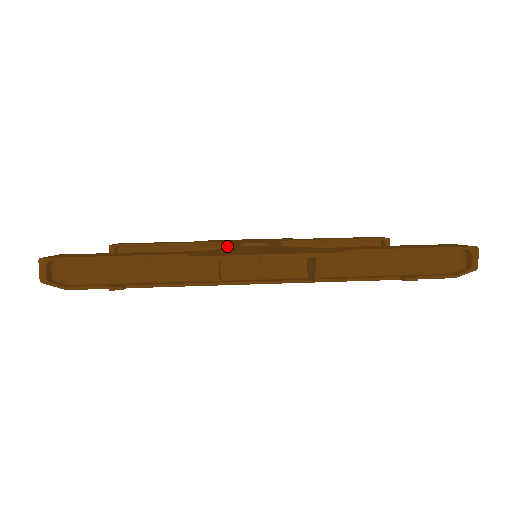
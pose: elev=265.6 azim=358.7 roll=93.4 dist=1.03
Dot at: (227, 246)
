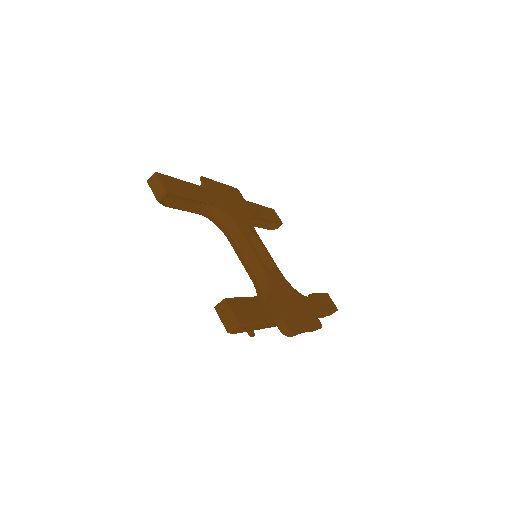
Dot at: (228, 216)
